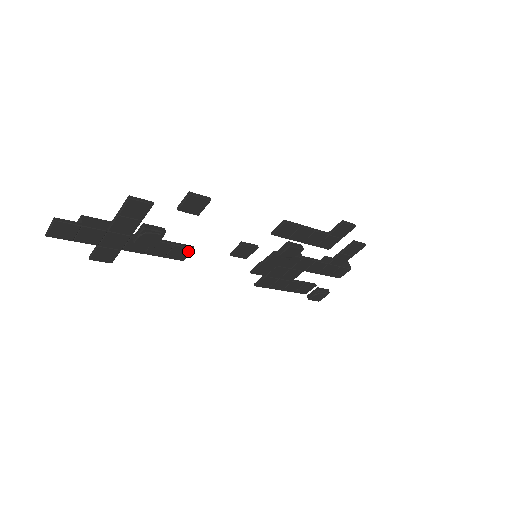
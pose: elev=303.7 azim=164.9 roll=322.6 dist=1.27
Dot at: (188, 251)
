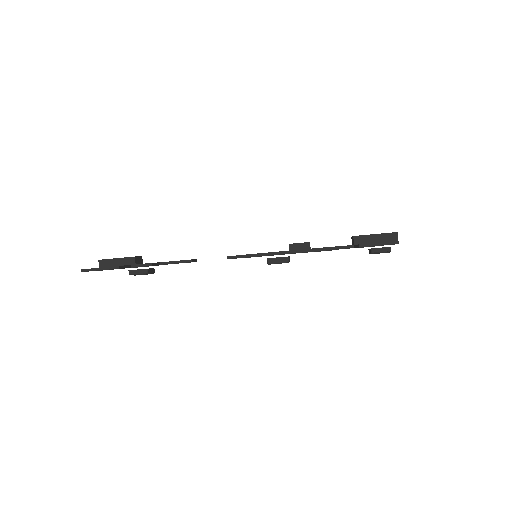
Dot at: (190, 262)
